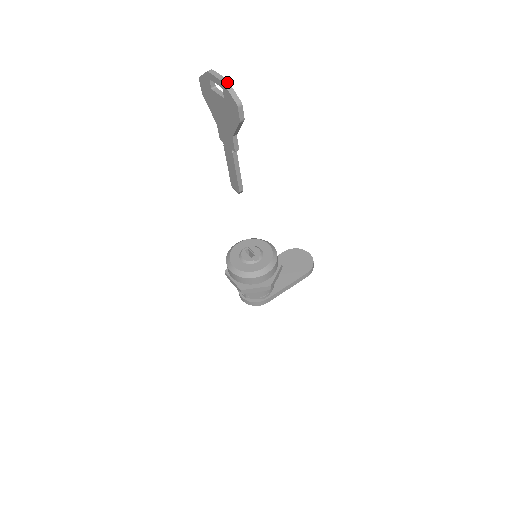
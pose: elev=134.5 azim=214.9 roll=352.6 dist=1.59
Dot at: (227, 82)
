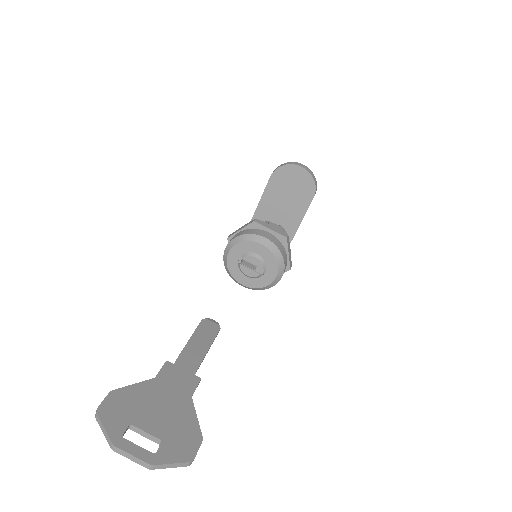
Dot at: (155, 466)
